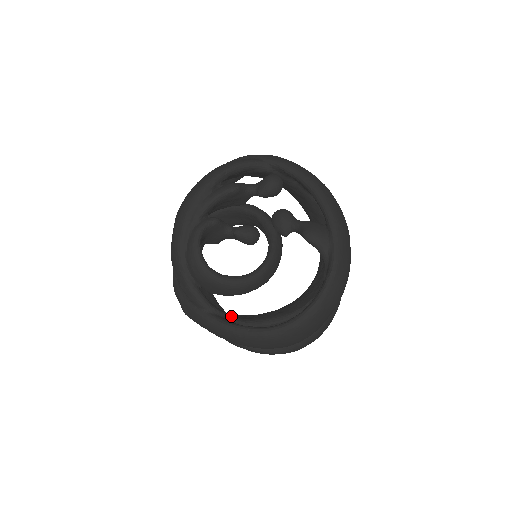
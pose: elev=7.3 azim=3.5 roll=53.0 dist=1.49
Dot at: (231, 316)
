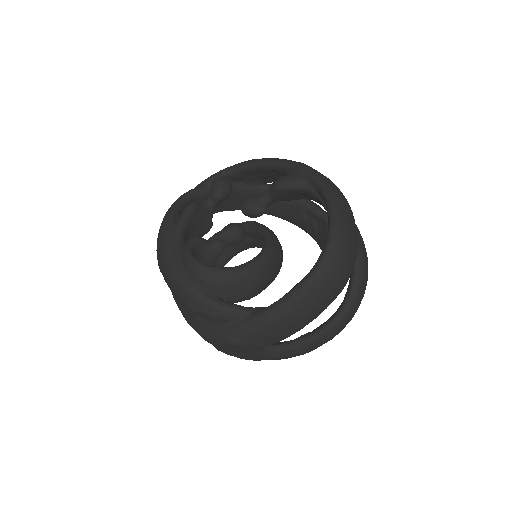
Dot at: occluded
